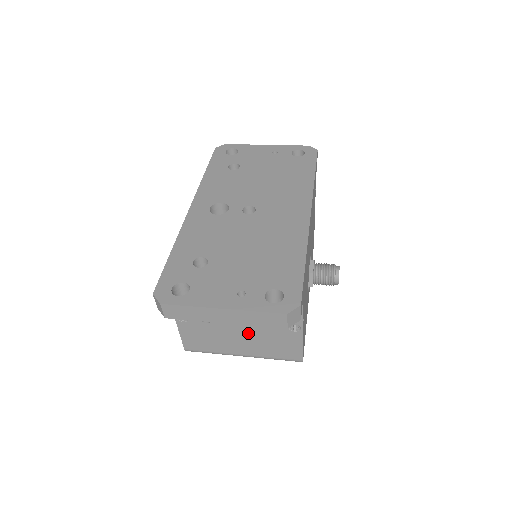
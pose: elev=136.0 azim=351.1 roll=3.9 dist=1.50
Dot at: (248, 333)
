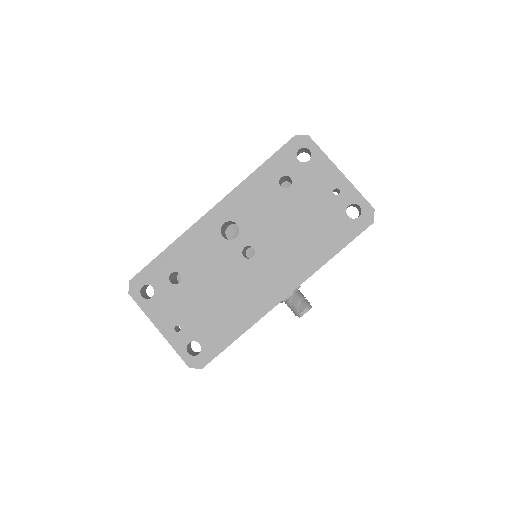
Dot at: occluded
